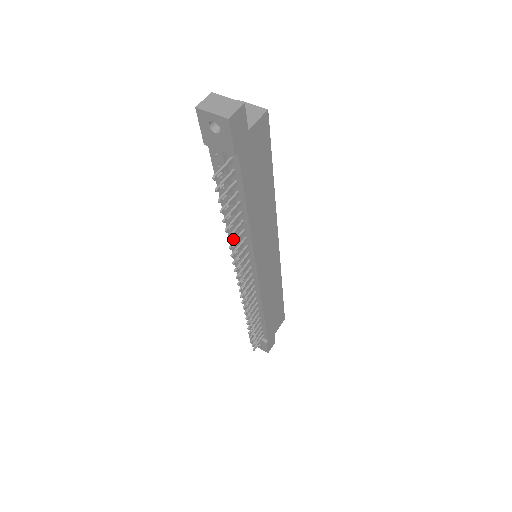
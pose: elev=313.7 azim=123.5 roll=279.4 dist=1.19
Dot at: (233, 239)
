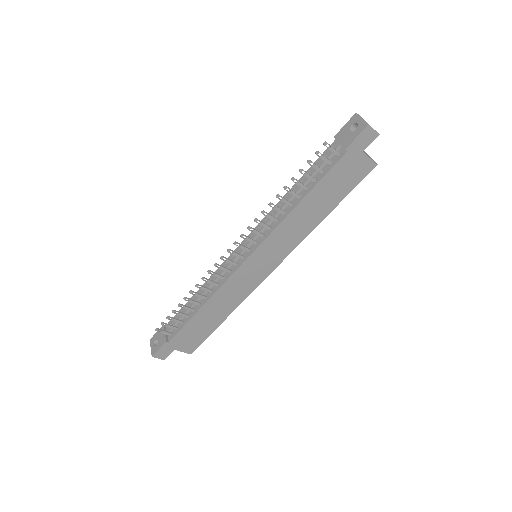
Dot at: occluded
